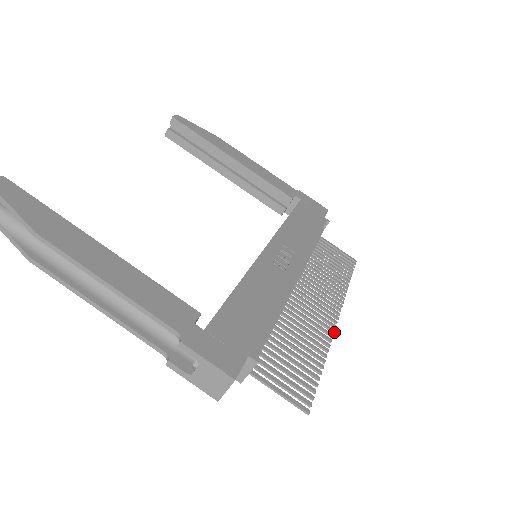
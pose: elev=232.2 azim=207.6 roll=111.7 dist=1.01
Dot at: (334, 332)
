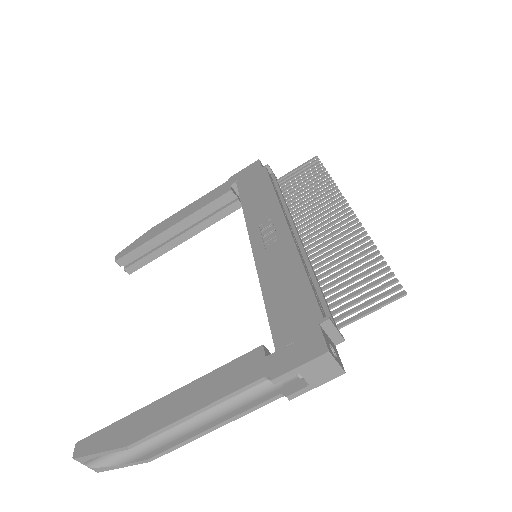
Dot at: (358, 220)
